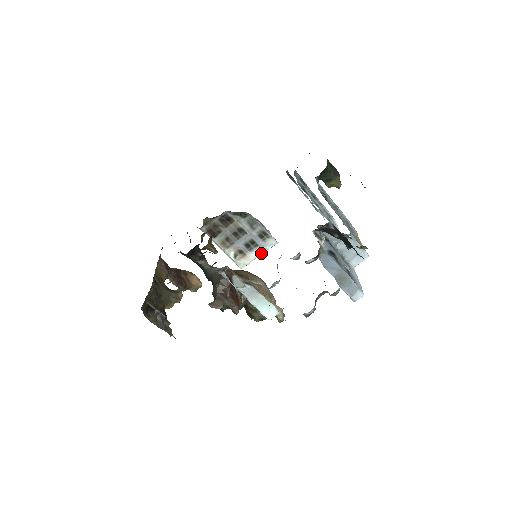
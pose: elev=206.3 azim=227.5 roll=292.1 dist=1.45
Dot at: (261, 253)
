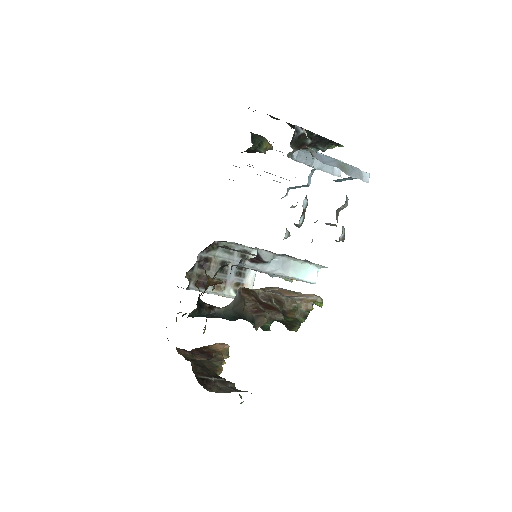
Dot at: (254, 272)
